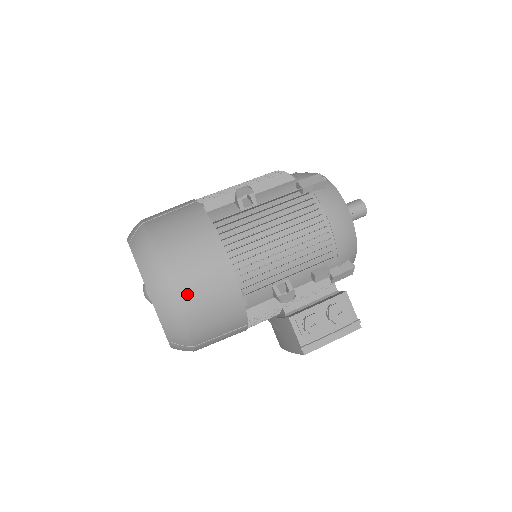
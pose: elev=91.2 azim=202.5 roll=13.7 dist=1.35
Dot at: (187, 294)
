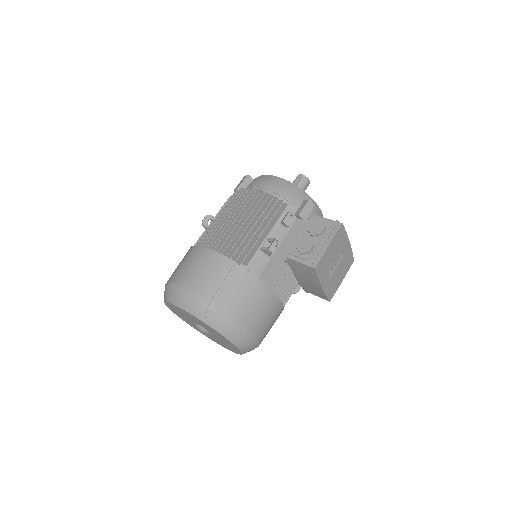
Dot at: (201, 288)
